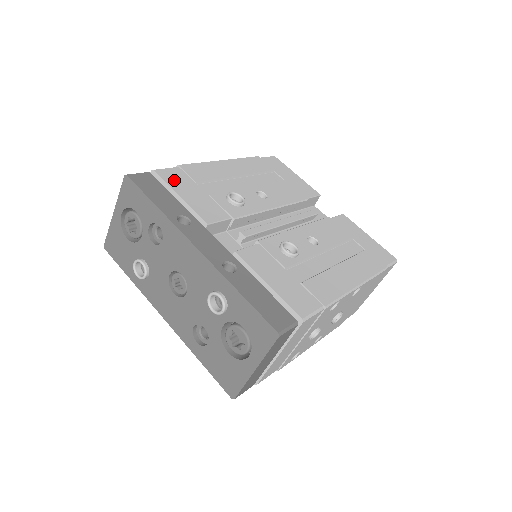
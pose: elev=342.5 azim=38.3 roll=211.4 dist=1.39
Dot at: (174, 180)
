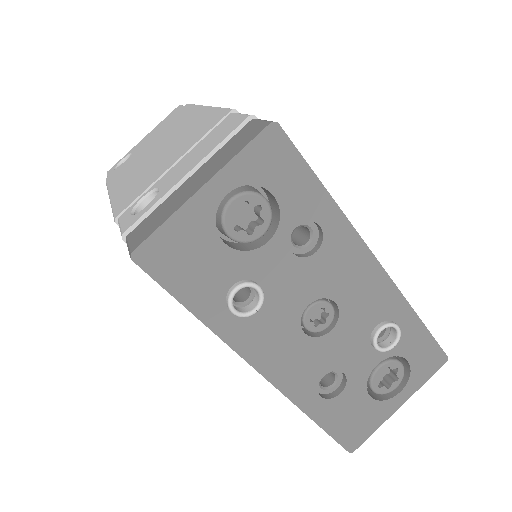
Dot at: occluded
